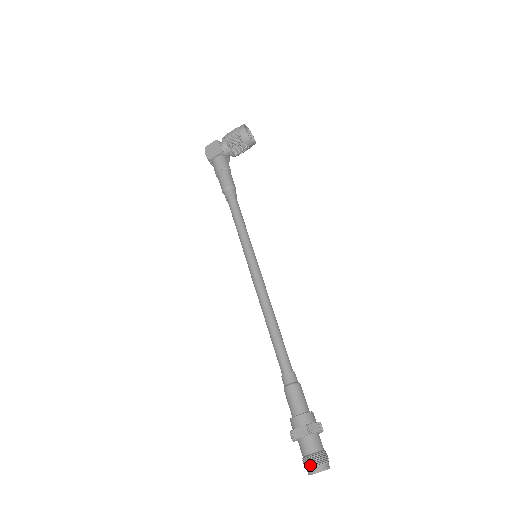
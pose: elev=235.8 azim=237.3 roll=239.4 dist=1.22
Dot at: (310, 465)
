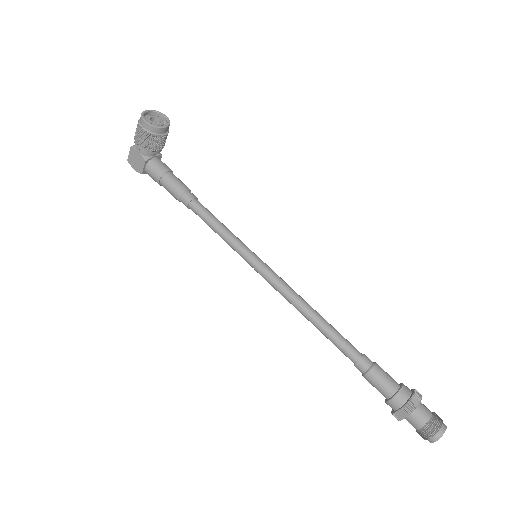
Dot at: (426, 438)
